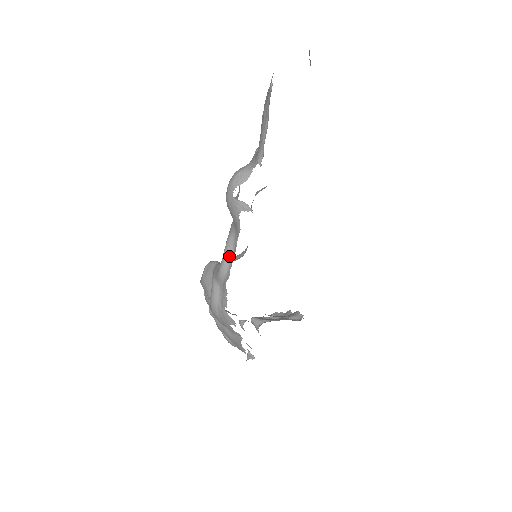
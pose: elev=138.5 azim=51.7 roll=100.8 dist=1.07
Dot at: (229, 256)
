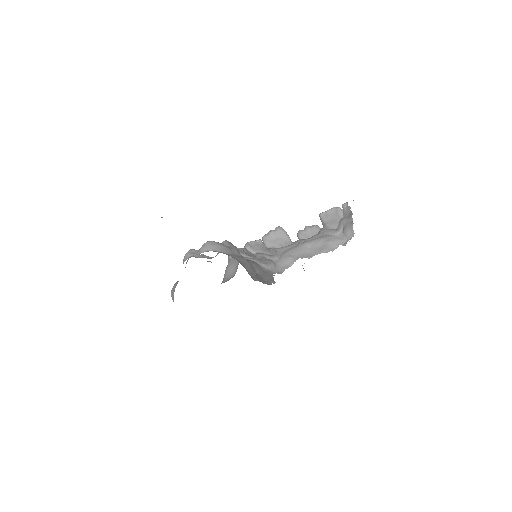
Dot at: occluded
